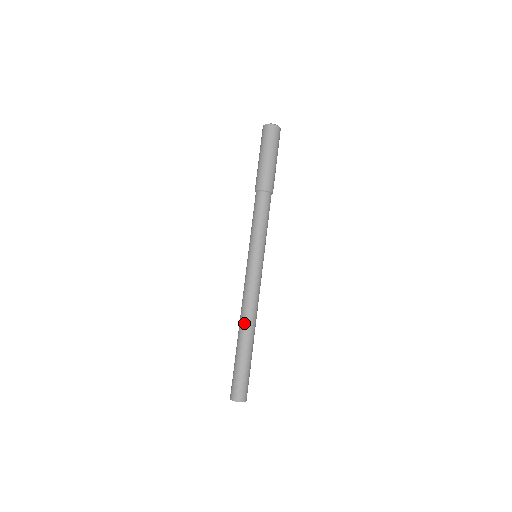
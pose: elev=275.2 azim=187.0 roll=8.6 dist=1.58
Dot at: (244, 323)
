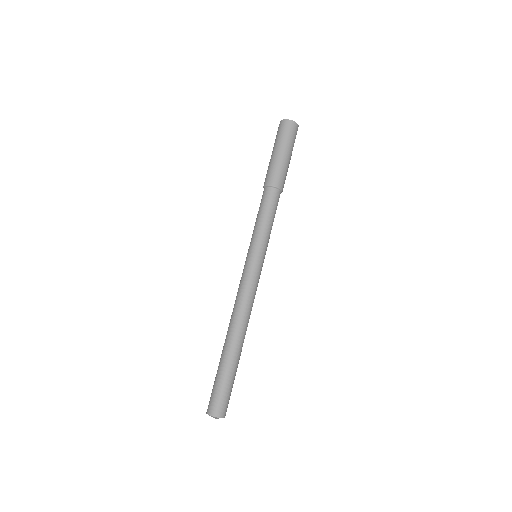
Dot at: (231, 327)
